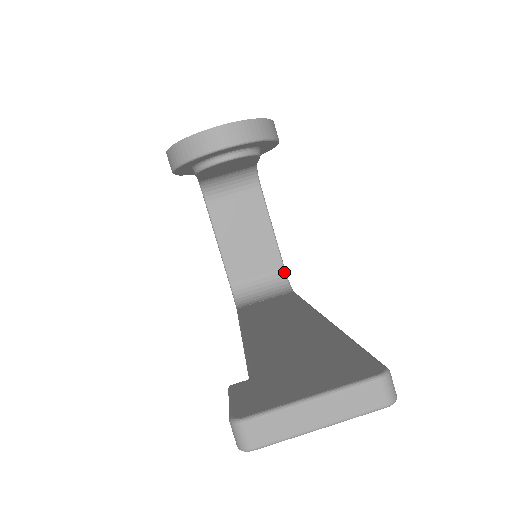
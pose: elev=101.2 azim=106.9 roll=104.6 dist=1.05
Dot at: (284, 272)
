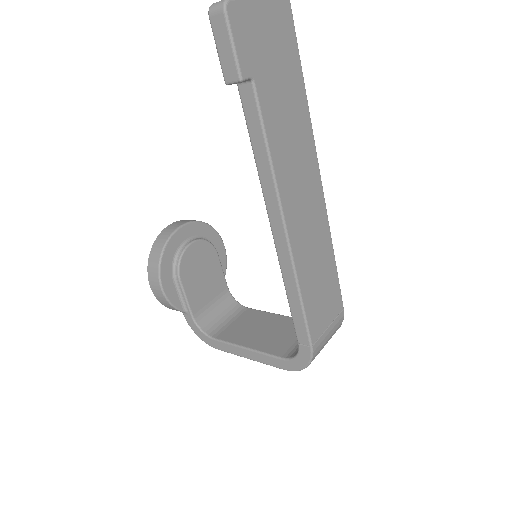
Dot at: occluded
